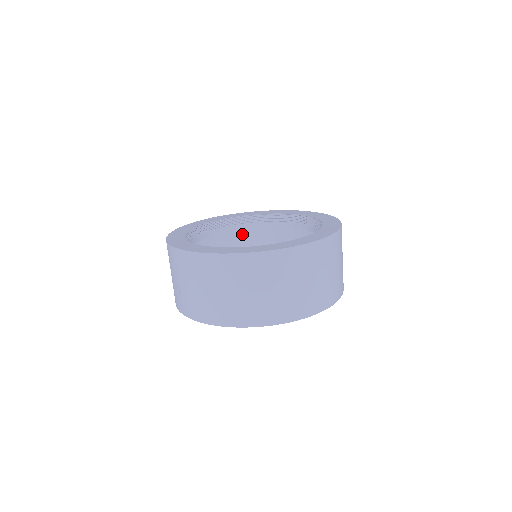
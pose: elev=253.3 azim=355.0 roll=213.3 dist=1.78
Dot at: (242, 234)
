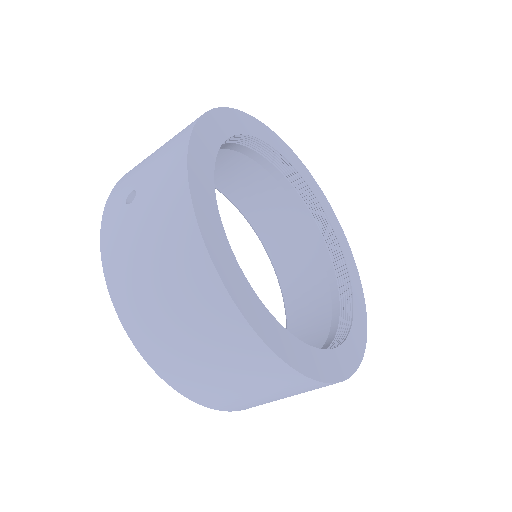
Dot at: (280, 187)
